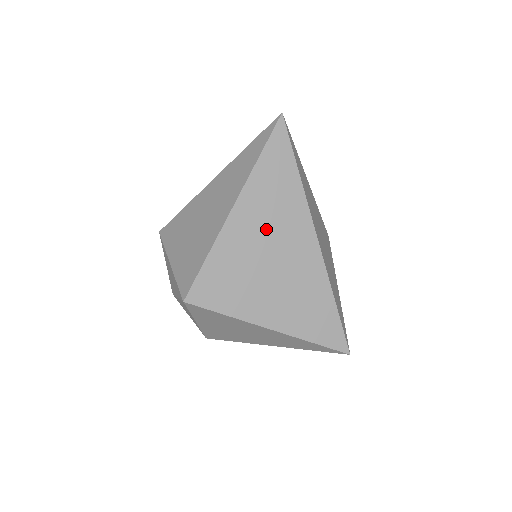
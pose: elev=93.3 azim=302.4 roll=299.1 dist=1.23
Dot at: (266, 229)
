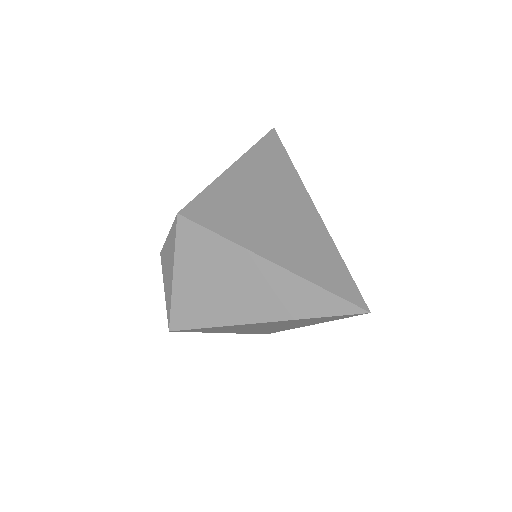
Dot at: (273, 325)
